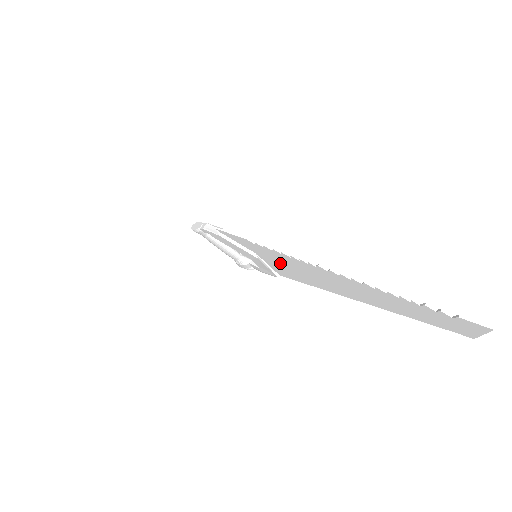
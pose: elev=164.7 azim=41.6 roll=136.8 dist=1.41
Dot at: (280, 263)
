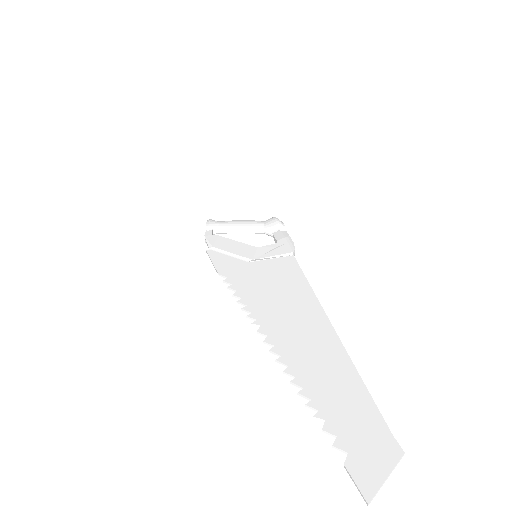
Dot at: (263, 281)
